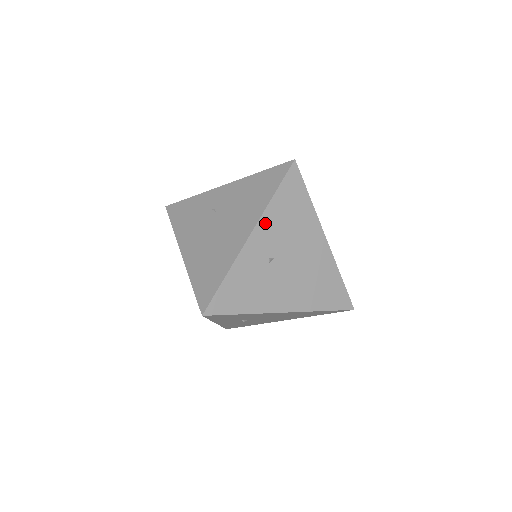
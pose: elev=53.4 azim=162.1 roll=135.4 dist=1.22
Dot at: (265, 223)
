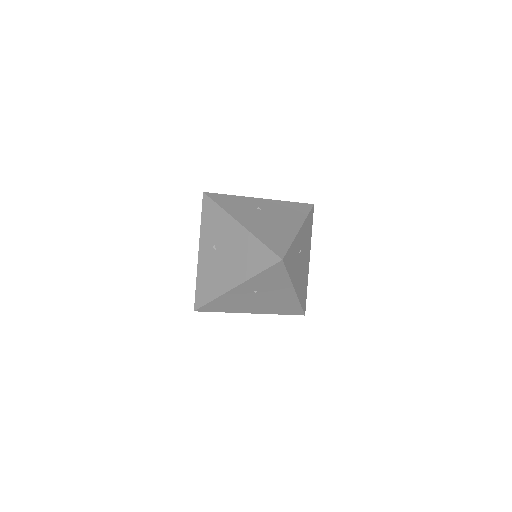
Dot at: (303, 228)
